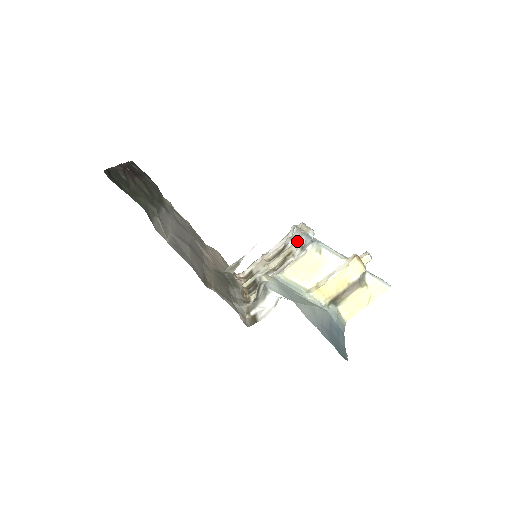
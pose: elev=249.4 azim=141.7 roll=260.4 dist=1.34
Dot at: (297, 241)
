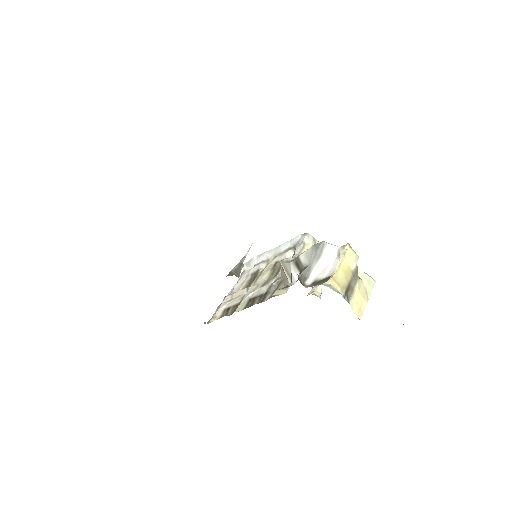
Dot at: (274, 255)
